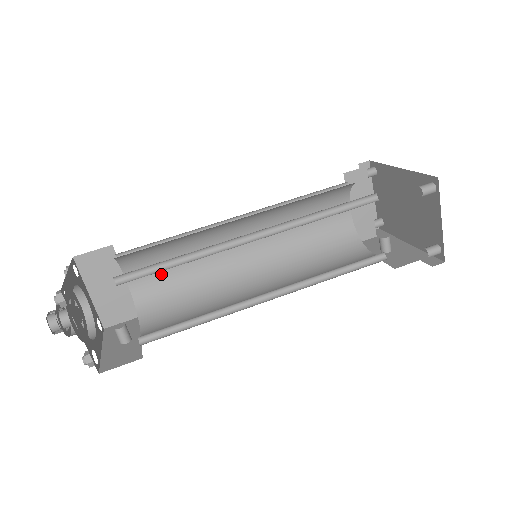
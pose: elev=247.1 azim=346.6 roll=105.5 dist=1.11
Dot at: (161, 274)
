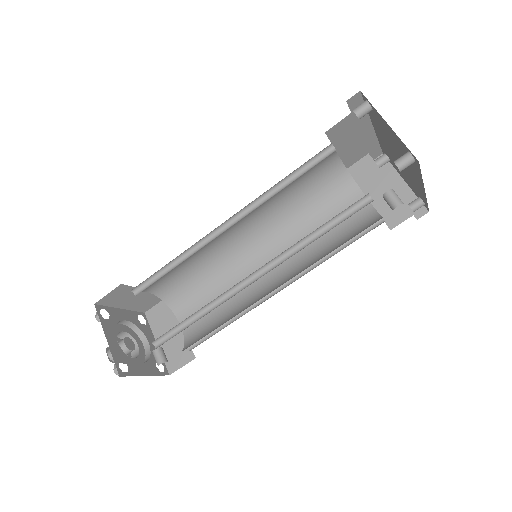
Dot at: occluded
